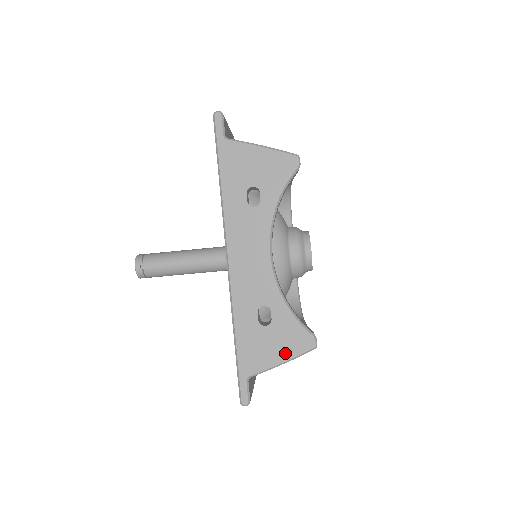
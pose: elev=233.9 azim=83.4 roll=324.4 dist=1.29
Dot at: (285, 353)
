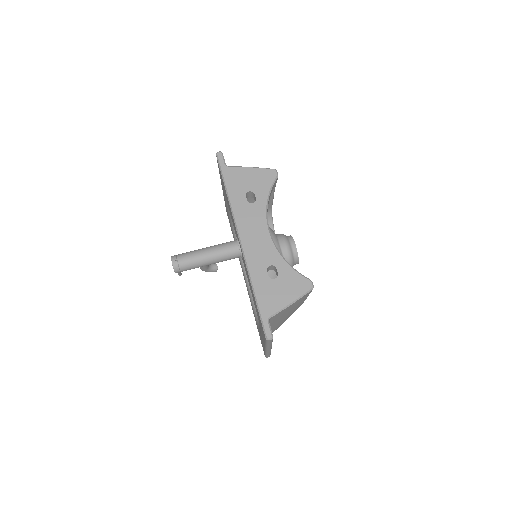
Dot at: (292, 295)
